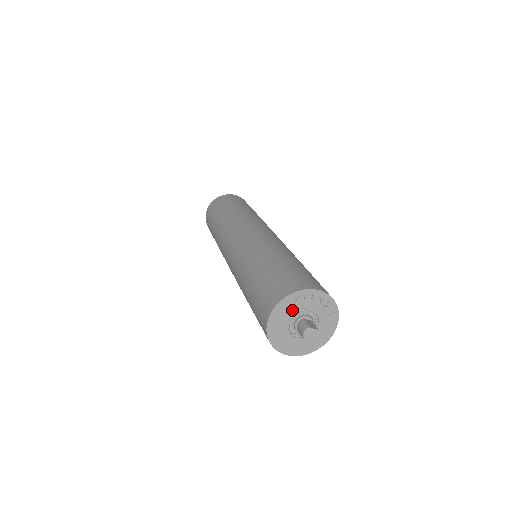
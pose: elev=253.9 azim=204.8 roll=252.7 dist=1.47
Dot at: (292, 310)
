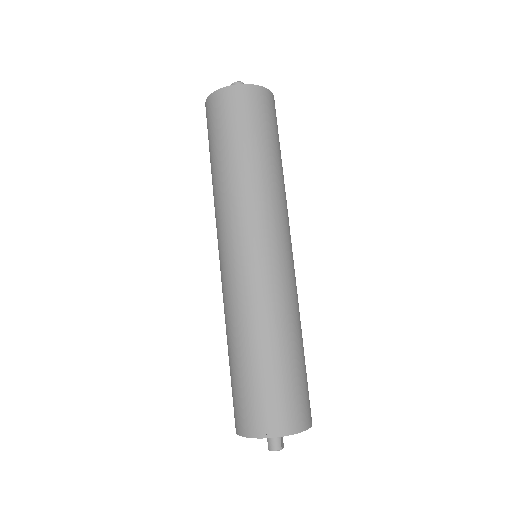
Dot at: occluded
